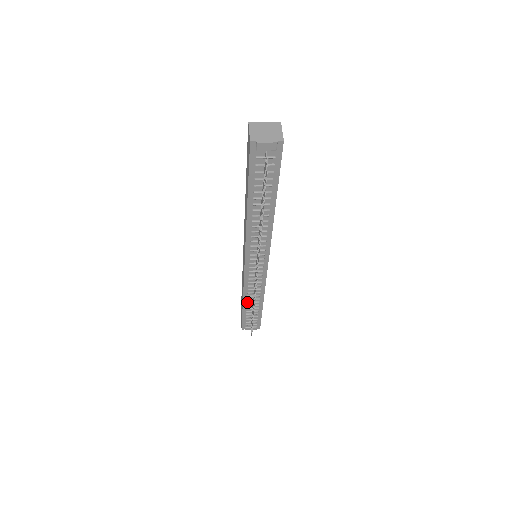
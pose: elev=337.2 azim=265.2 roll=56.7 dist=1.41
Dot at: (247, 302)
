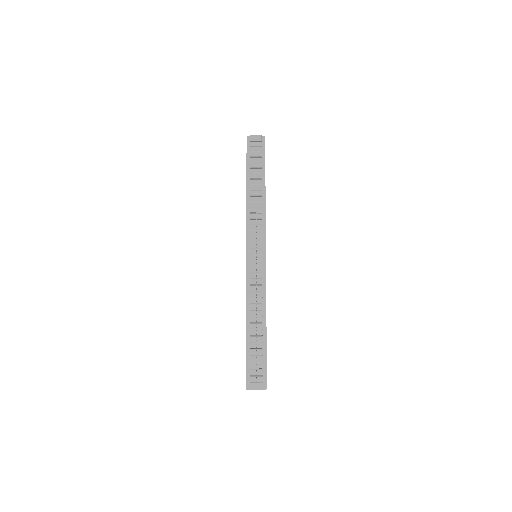
Dot at: (250, 322)
